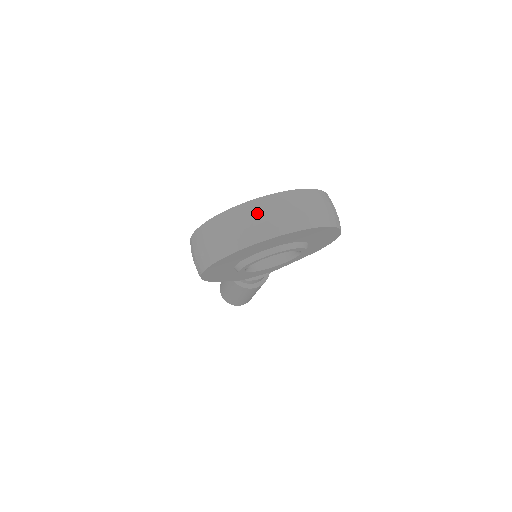
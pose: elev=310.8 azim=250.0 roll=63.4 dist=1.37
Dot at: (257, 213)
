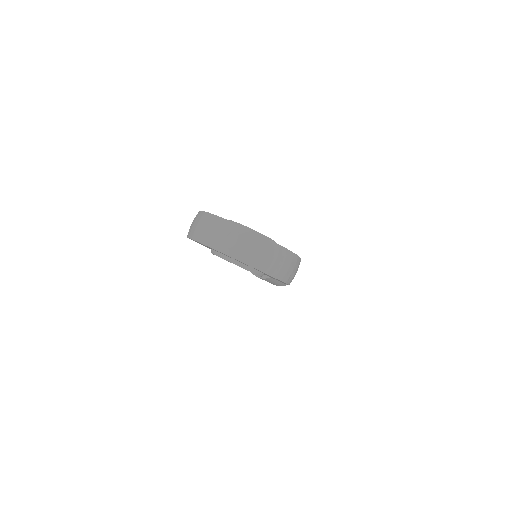
Dot at: (215, 227)
